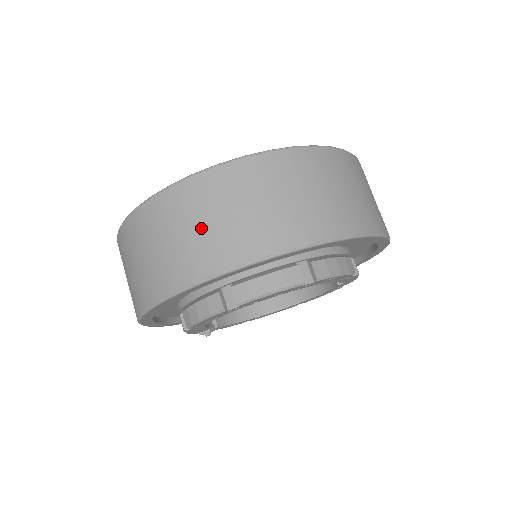
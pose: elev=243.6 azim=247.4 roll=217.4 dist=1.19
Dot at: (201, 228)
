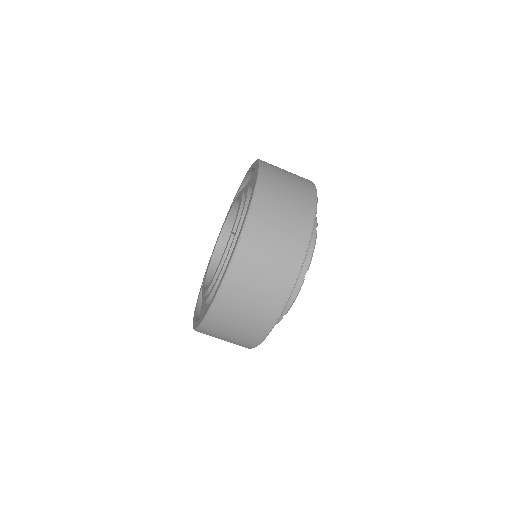
Dot at: (275, 249)
